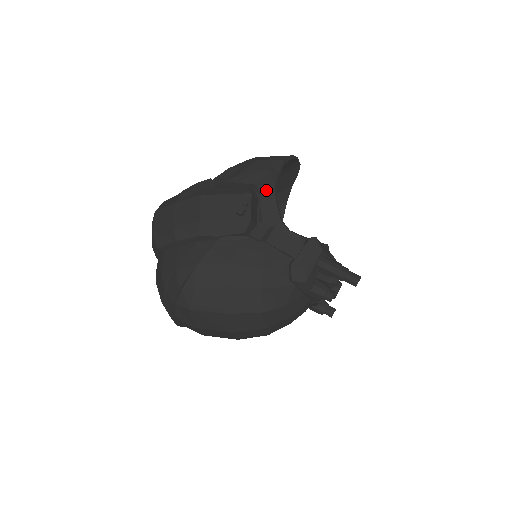
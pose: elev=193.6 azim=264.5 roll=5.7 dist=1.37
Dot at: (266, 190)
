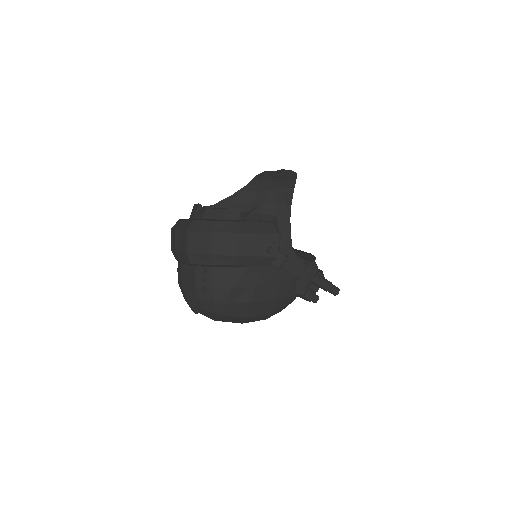
Dot at: (283, 222)
